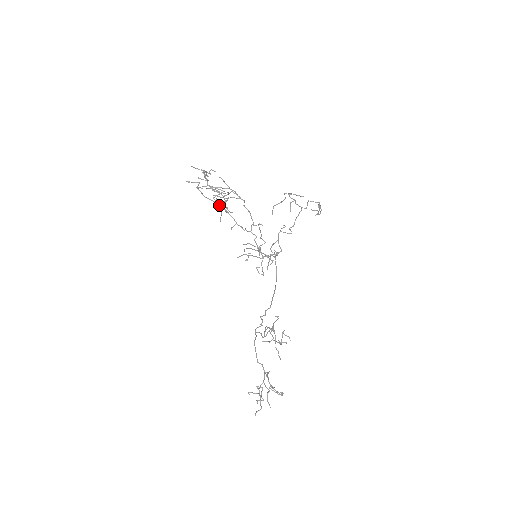
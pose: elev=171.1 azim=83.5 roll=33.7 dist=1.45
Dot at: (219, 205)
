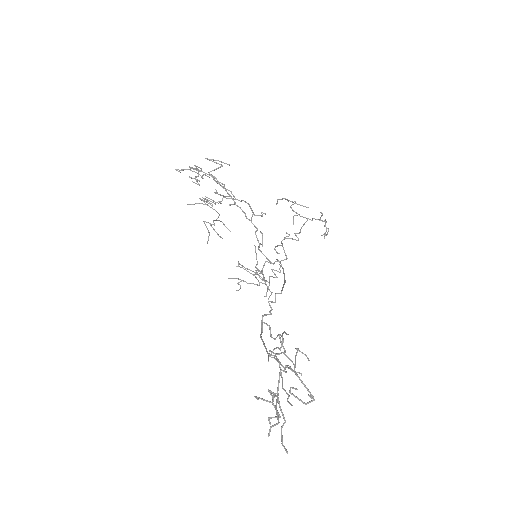
Dot at: (215, 181)
